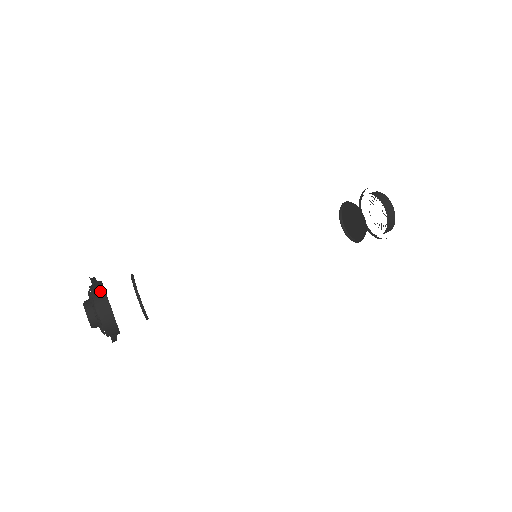
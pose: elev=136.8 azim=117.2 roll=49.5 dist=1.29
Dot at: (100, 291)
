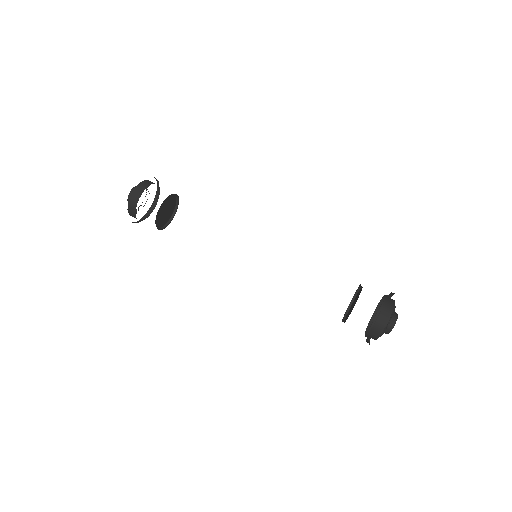
Dot at: (140, 191)
